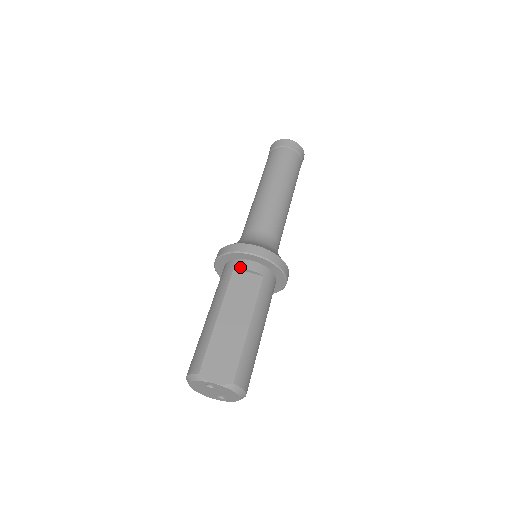
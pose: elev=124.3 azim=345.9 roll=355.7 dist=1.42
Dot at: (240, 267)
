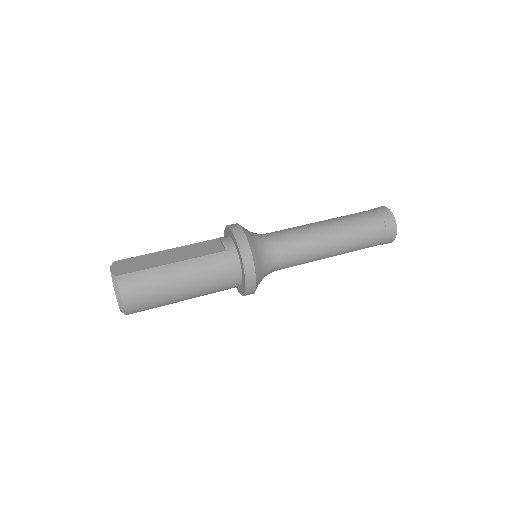
Dot at: (220, 237)
